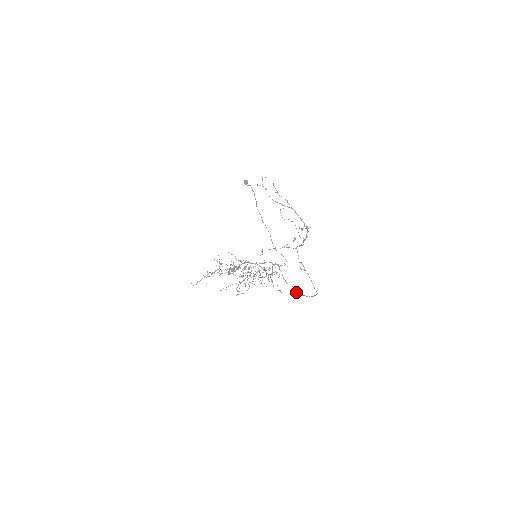
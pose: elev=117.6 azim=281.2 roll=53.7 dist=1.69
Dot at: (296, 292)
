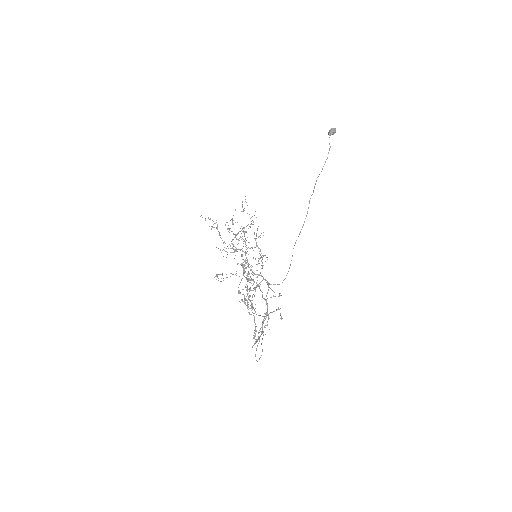
Dot at: (262, 323)
